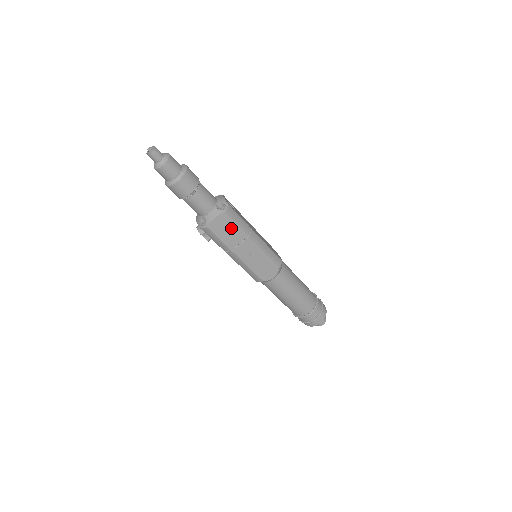
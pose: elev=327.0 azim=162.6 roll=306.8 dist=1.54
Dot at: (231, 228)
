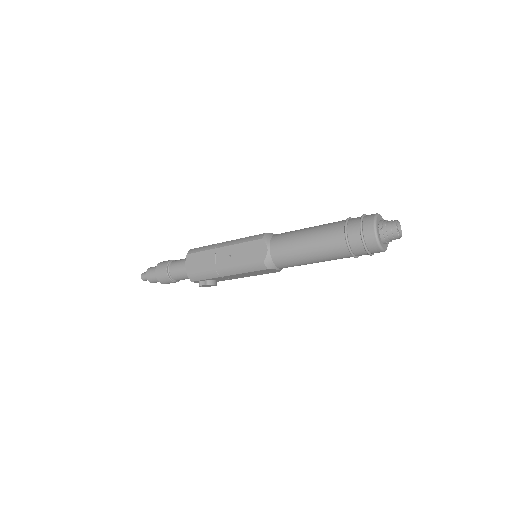
Dot at: (200, 258)
